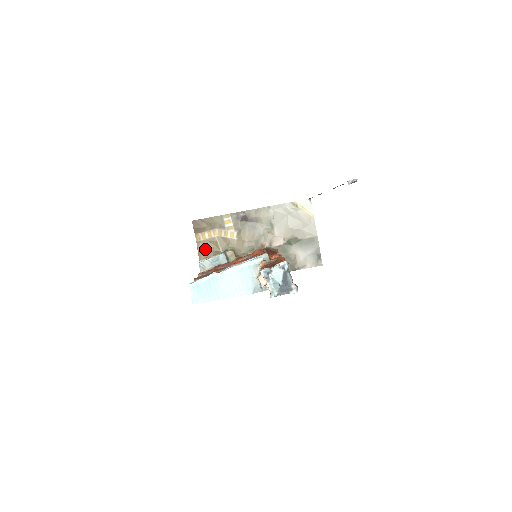
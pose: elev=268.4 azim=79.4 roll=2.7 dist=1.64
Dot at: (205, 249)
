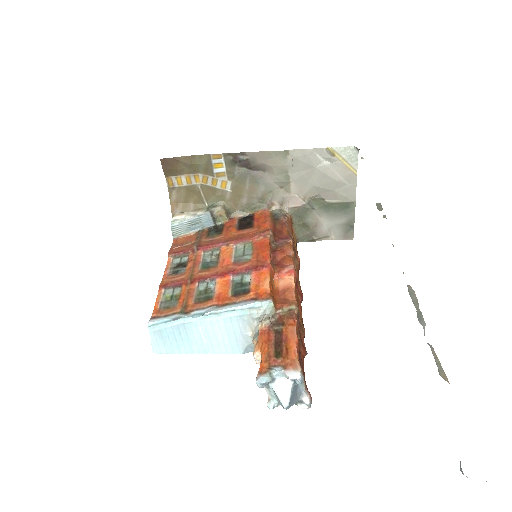
Dot at: (181, 199)
